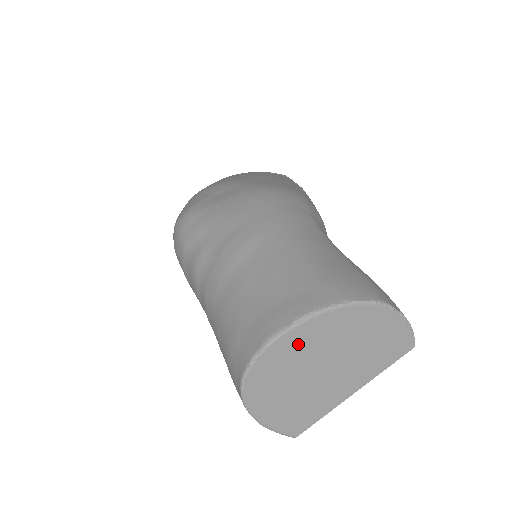
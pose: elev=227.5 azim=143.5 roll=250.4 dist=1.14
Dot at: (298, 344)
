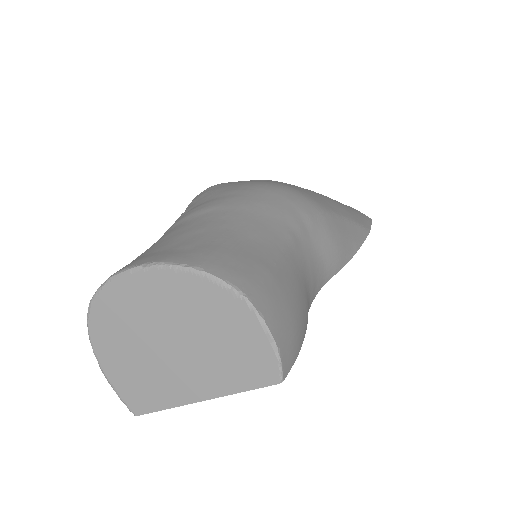
Dot at: (143, 293)
